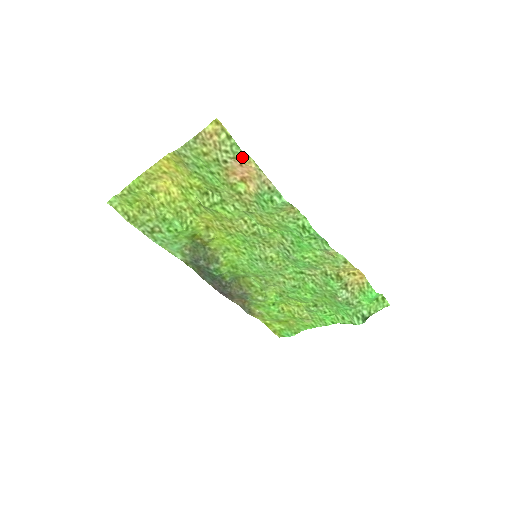
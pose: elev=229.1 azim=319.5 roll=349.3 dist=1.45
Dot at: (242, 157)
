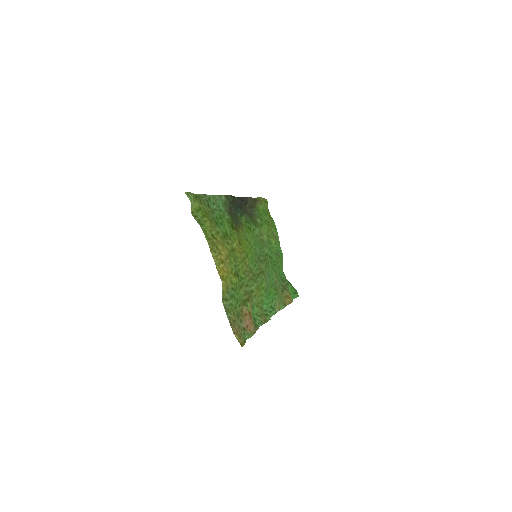
Dot at: (249, 332)
